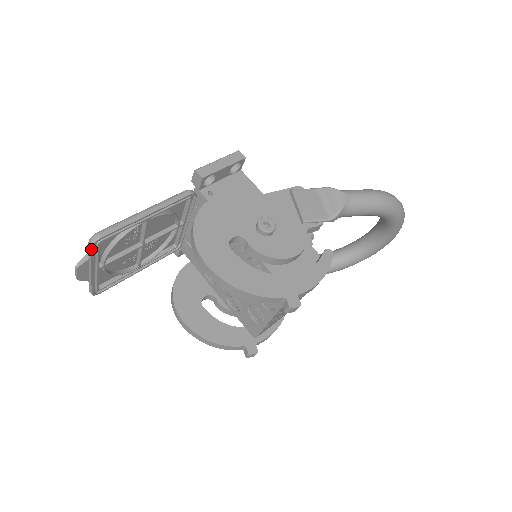
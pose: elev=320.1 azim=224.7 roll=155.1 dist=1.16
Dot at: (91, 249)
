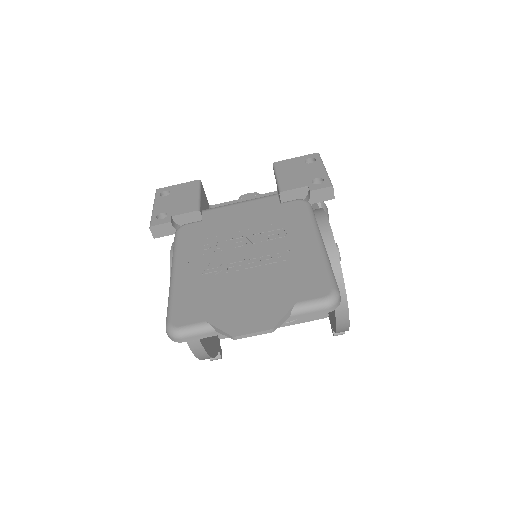
Dot at: occluded
